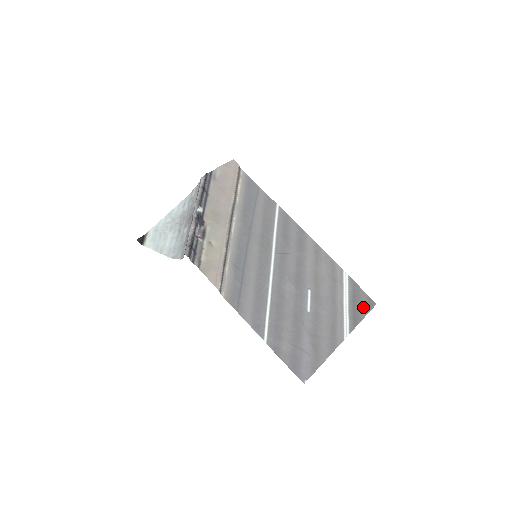
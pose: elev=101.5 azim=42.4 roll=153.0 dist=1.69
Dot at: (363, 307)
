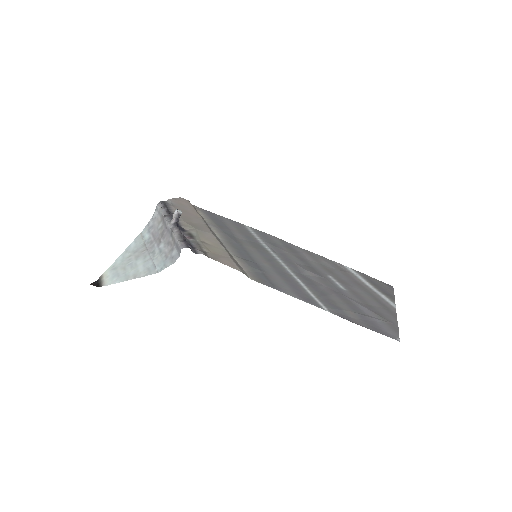
Dot at: (385, 288)
